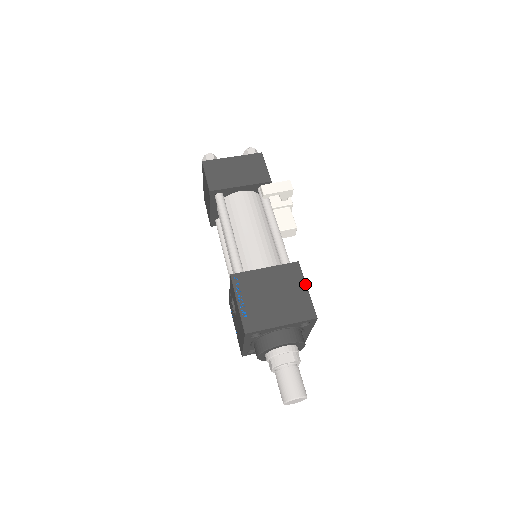
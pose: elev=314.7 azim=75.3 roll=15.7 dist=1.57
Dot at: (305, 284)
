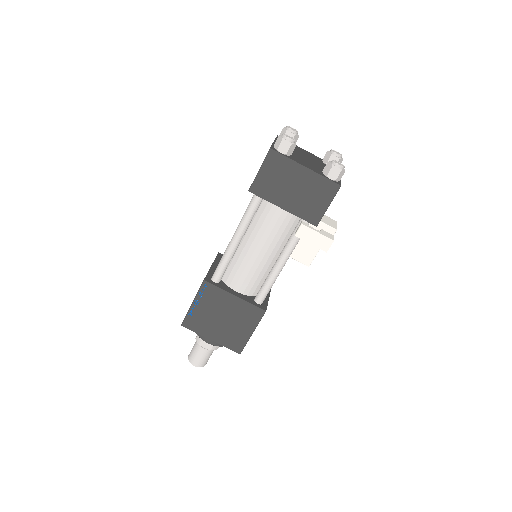
Dot at: (254, 329)
